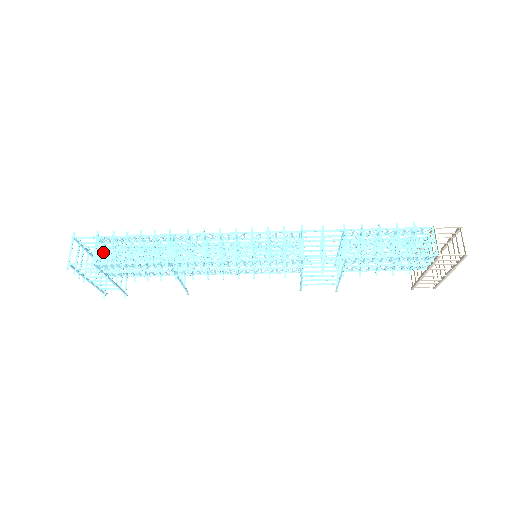
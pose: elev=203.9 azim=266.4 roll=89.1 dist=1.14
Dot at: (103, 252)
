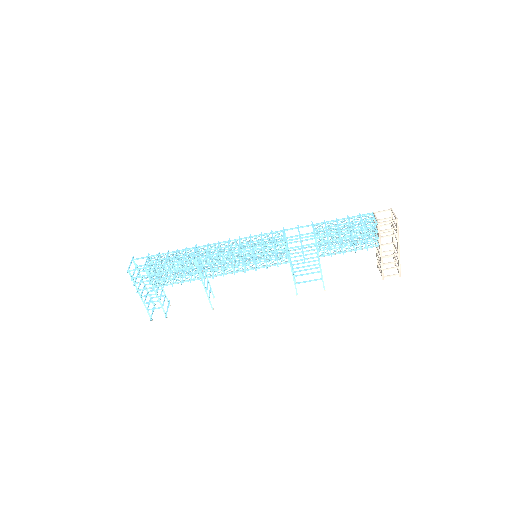
Dot at: occluded
